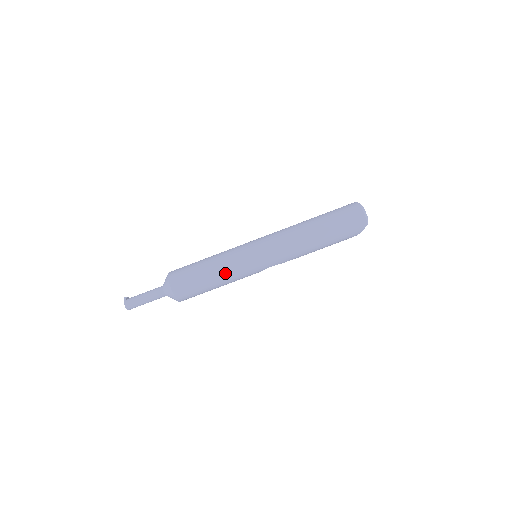
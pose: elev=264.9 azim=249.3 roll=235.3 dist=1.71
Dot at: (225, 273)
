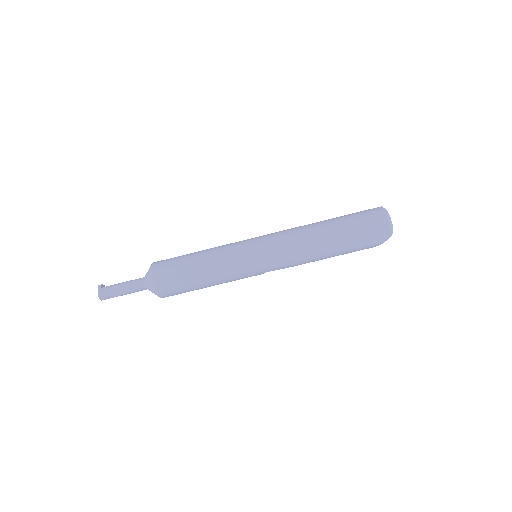
Dot at: (217, 273)
